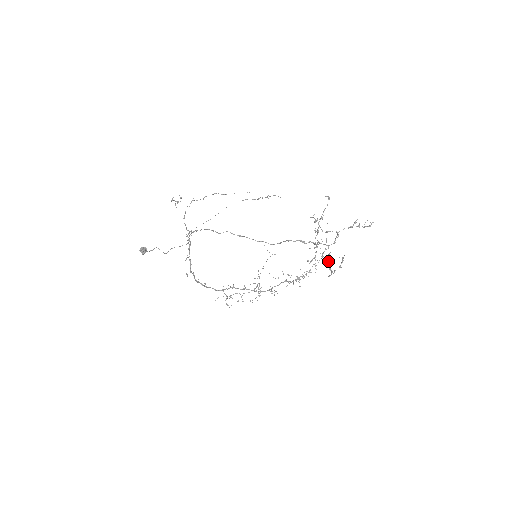
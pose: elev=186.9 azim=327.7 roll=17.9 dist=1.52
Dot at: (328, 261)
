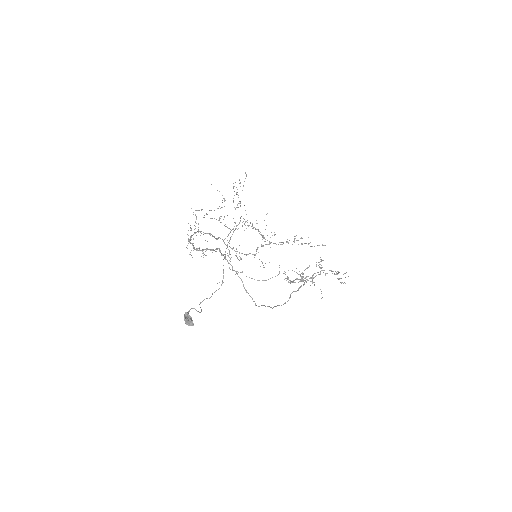
Dot at: occluded
